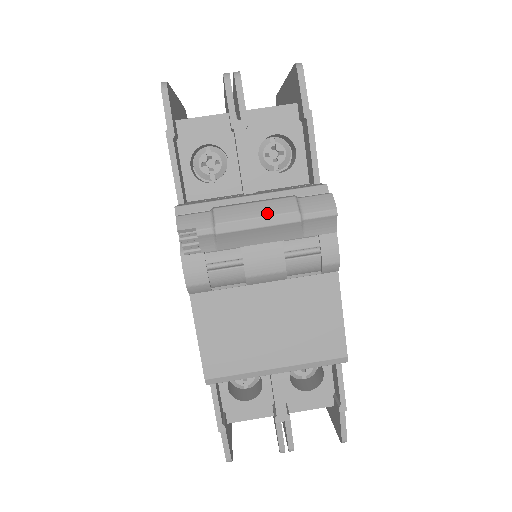
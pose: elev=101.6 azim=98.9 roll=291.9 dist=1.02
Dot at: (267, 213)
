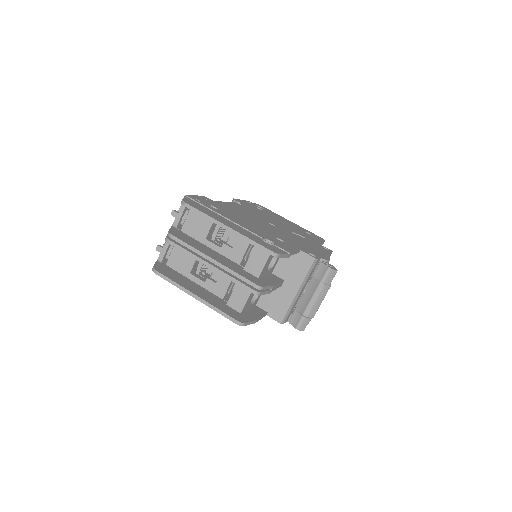
Dot at: (323, 299)
